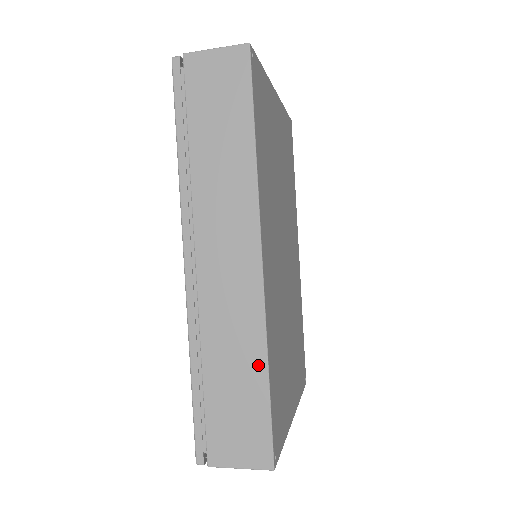
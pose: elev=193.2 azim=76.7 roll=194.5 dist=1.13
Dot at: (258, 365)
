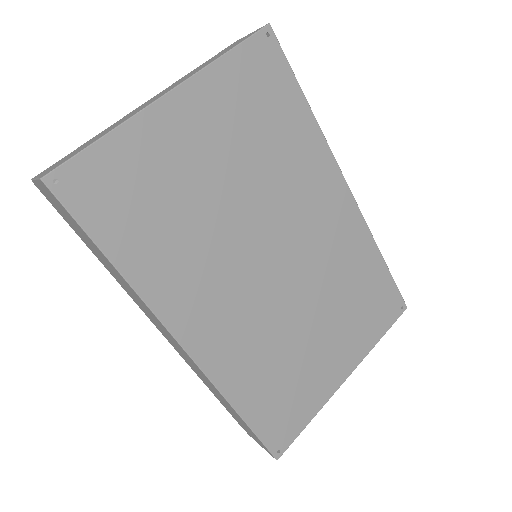
Dot at: (229, 406)
